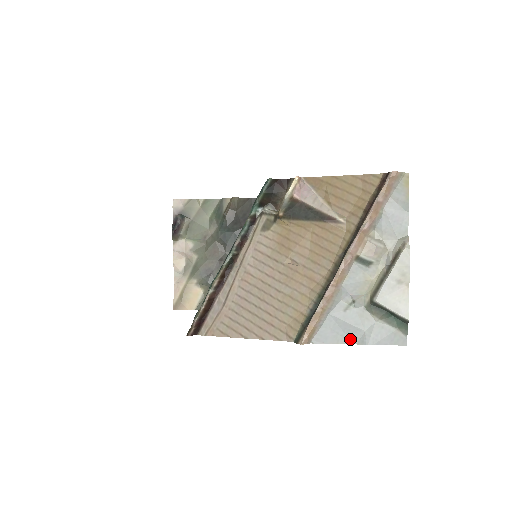
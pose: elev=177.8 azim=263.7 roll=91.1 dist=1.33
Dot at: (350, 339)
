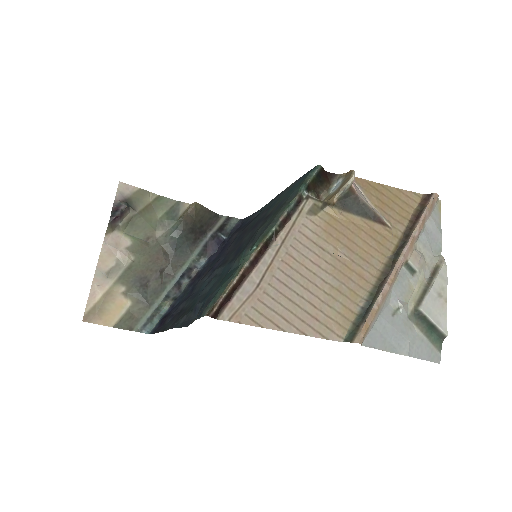
Dot at: (396, 348)
